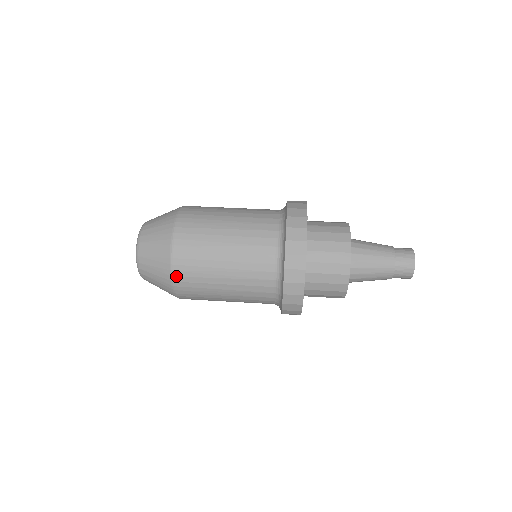
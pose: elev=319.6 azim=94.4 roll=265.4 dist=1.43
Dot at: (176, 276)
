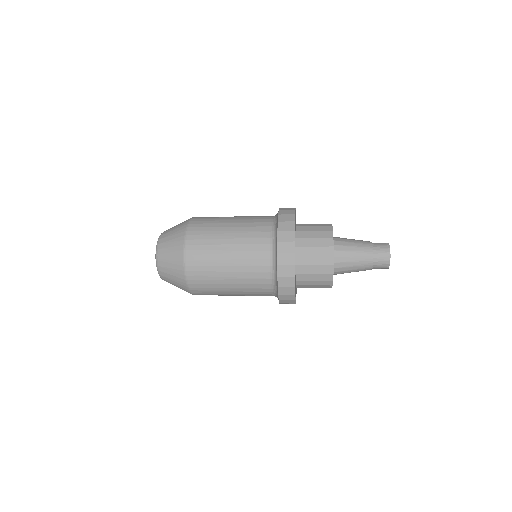
Dot at: (189, 239)
